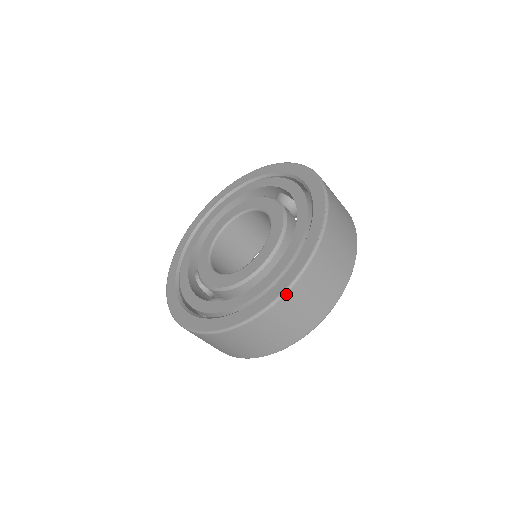
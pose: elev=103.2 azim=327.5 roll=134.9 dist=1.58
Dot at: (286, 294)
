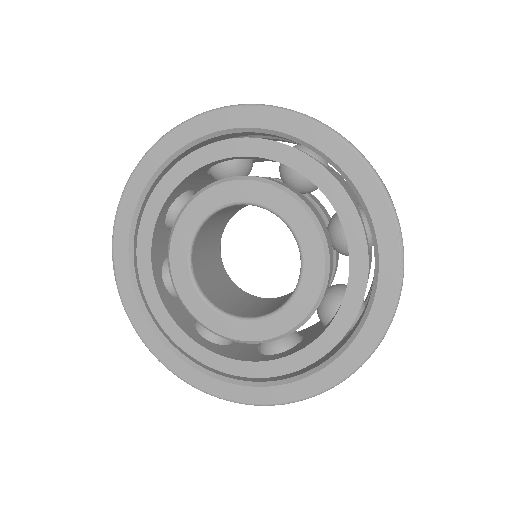
Dot at: (346, 378)
